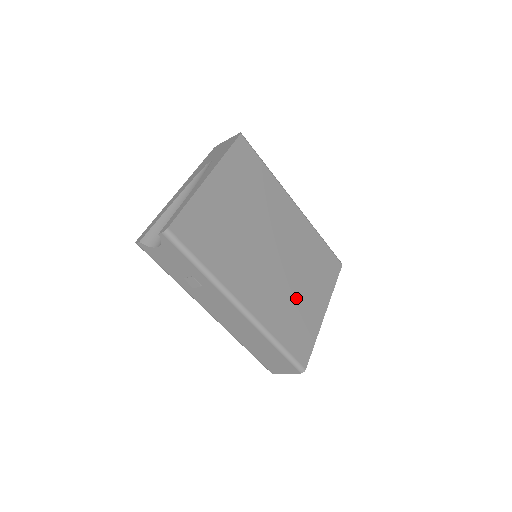
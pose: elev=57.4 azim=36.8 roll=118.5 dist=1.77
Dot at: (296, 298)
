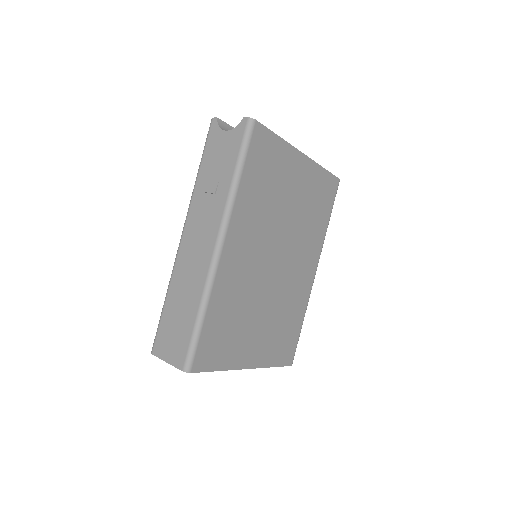
Dot at: (249, 317)
